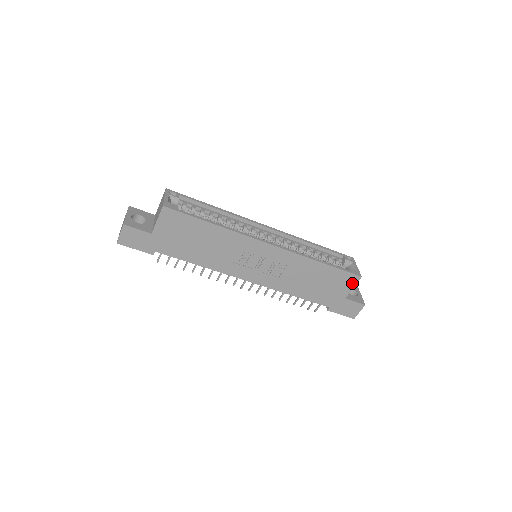
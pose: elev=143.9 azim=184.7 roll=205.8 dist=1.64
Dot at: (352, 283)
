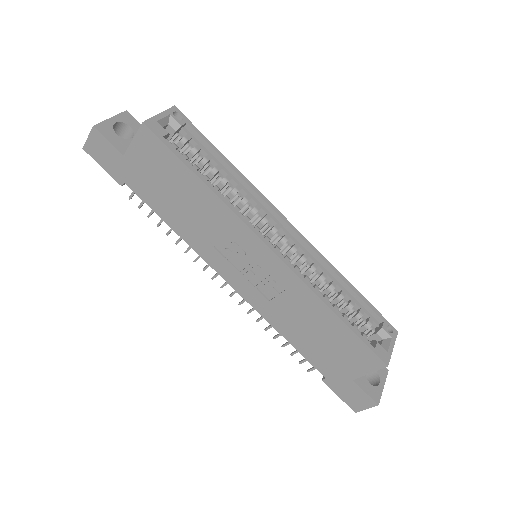
Dot at: (370, 366)
